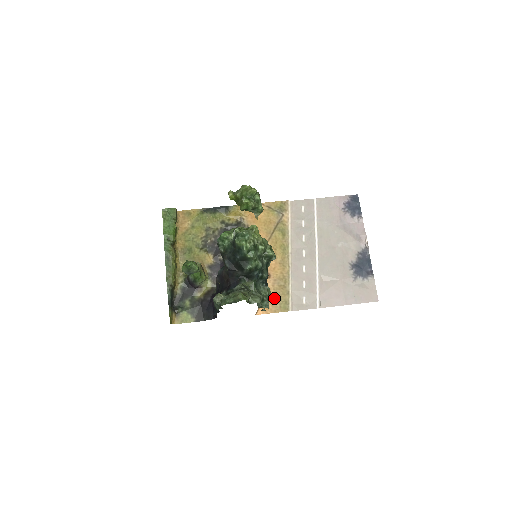
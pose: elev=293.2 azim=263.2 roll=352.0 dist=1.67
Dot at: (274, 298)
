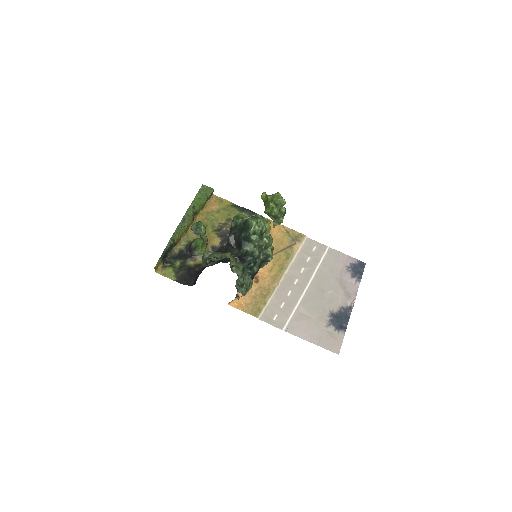
Dot at: (251, 300)
